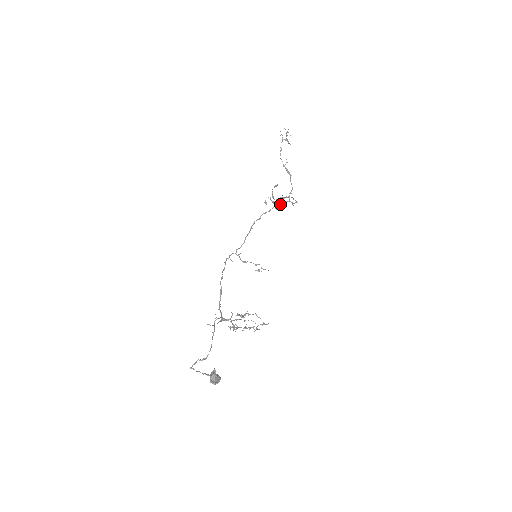
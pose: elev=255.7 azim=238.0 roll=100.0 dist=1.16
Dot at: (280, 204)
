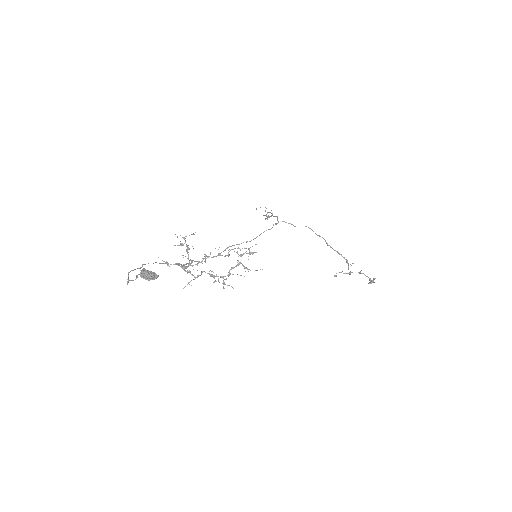
Dot at: occluded
